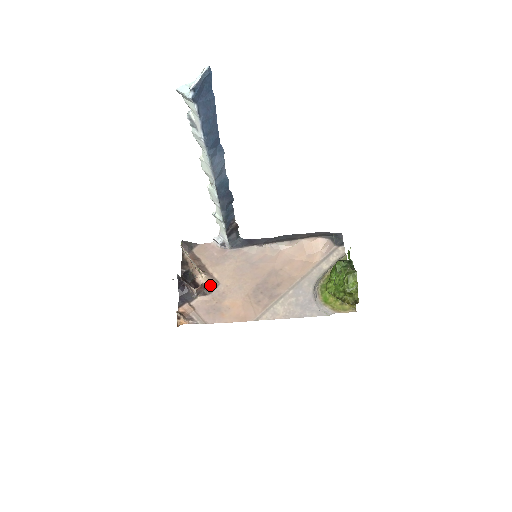
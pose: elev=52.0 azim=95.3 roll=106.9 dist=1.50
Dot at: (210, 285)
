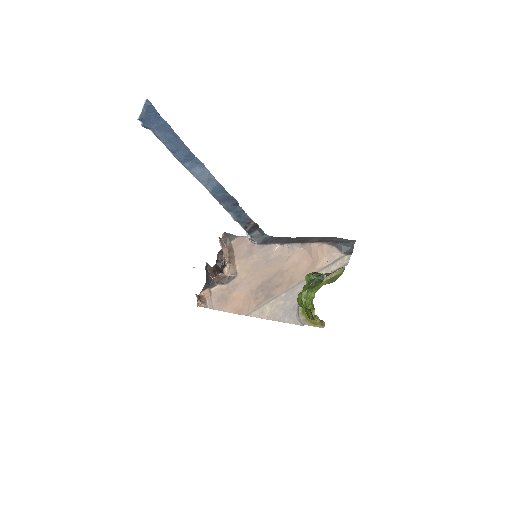
Dot at: (230, 276)
